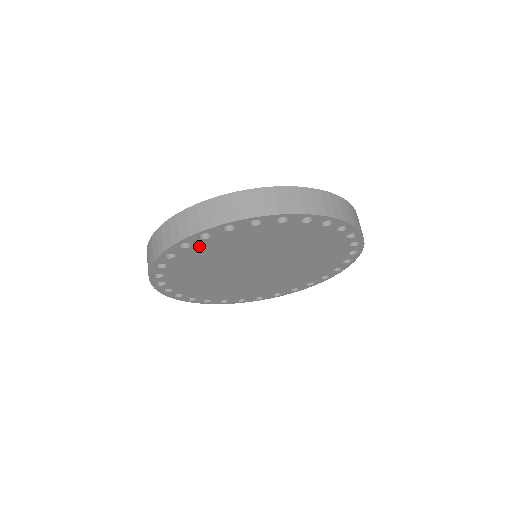
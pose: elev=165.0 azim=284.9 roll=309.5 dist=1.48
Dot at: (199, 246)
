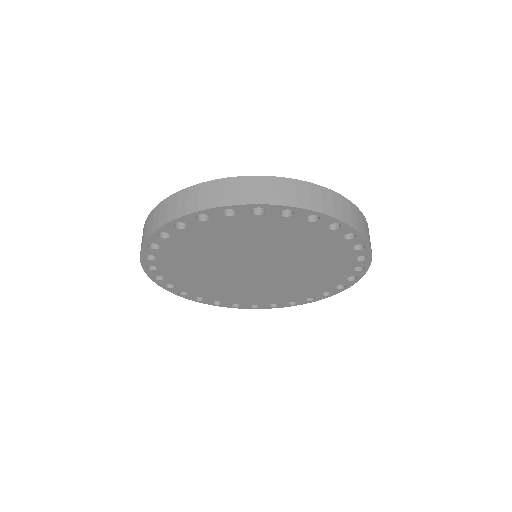
Dot at: (196, 229)
